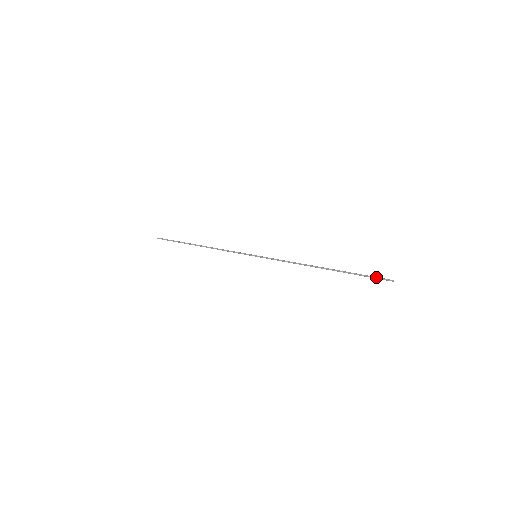
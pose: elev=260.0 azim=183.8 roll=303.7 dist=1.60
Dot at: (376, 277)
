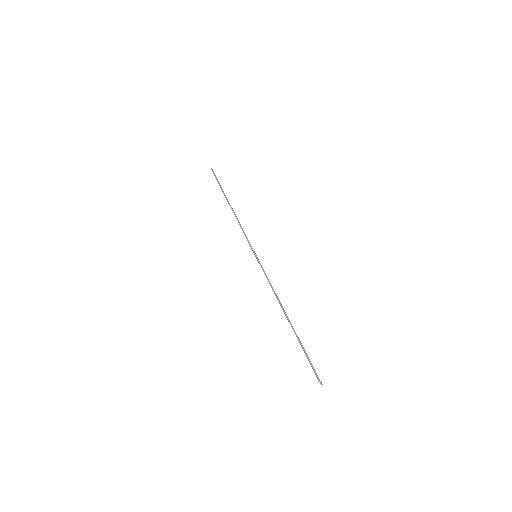
Dot at: (312, 368)
